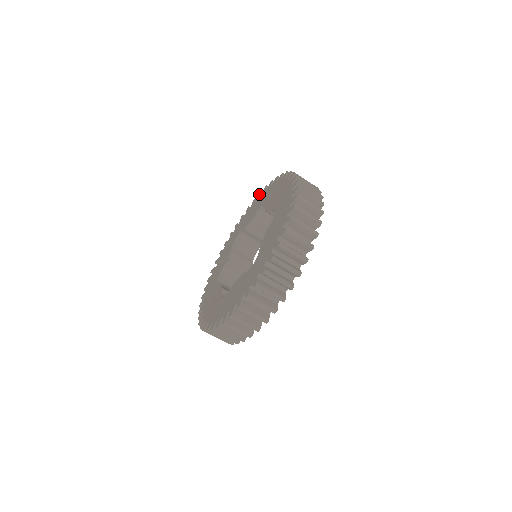
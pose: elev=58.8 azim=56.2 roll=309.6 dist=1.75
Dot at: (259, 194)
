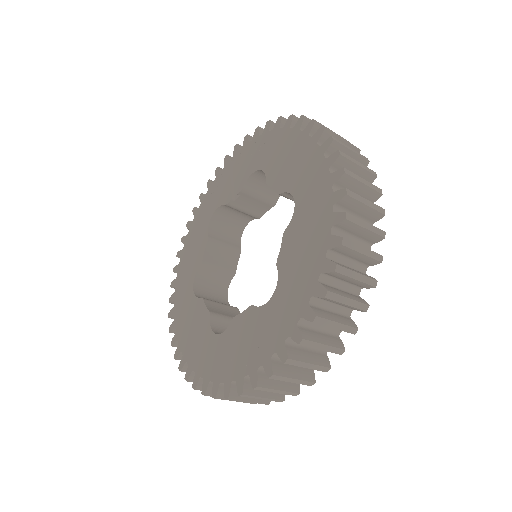
Dot at: (319, 133)
